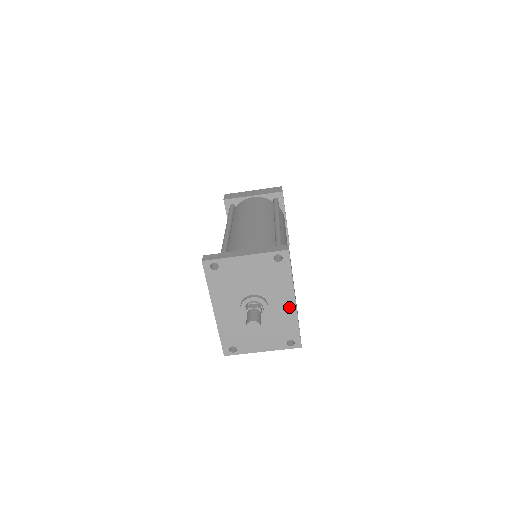
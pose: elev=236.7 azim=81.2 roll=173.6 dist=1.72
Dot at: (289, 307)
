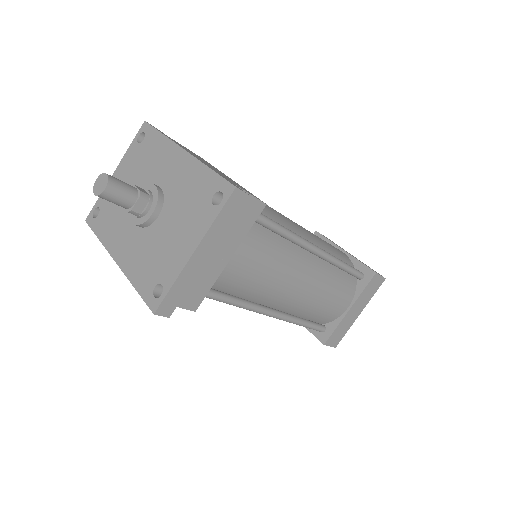
Dot at: (182, 163)
